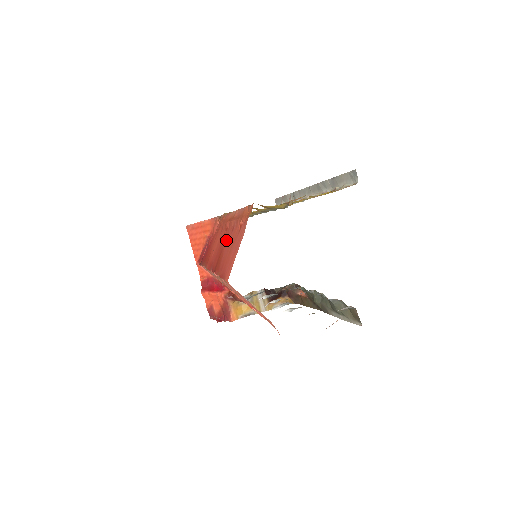
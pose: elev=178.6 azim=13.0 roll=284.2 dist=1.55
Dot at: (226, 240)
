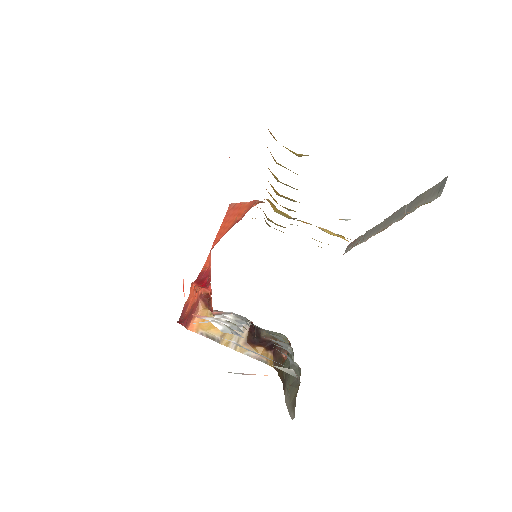
Dot at: occluded
